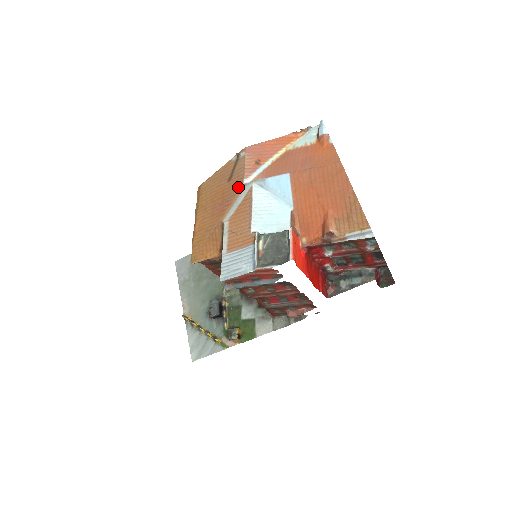
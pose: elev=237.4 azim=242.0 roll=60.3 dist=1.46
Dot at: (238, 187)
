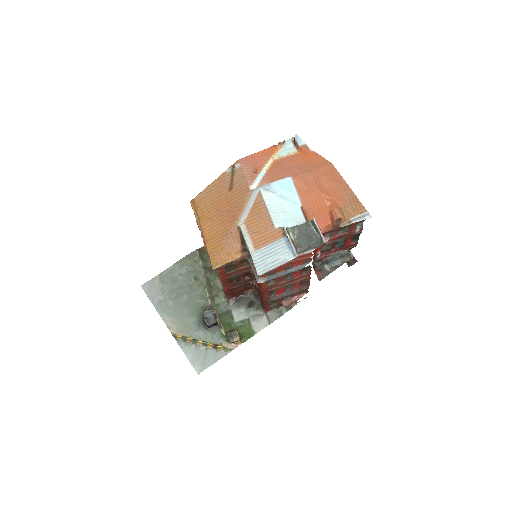
Dot at: (245, 193)
